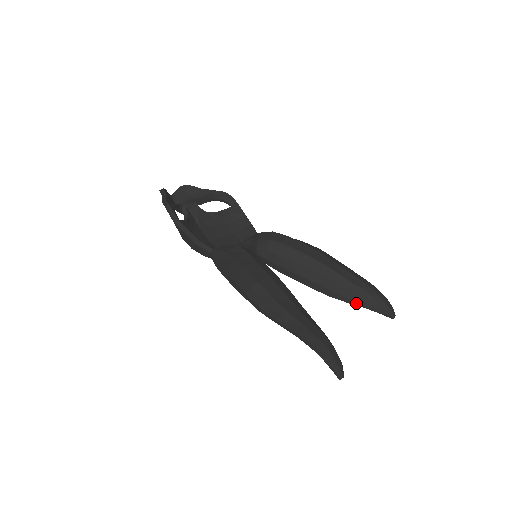
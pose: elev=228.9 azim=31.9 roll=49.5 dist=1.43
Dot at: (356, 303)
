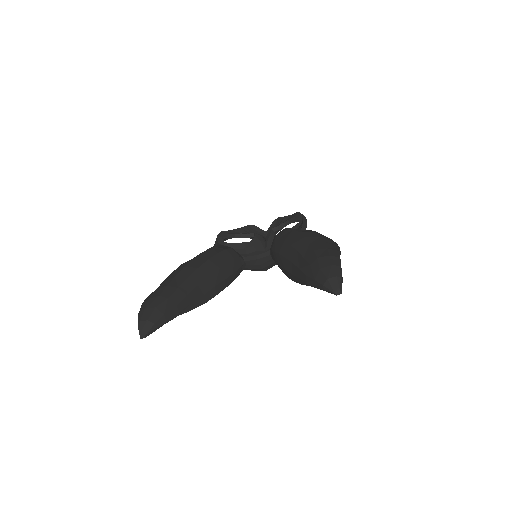
Dot at: (303, 281)
